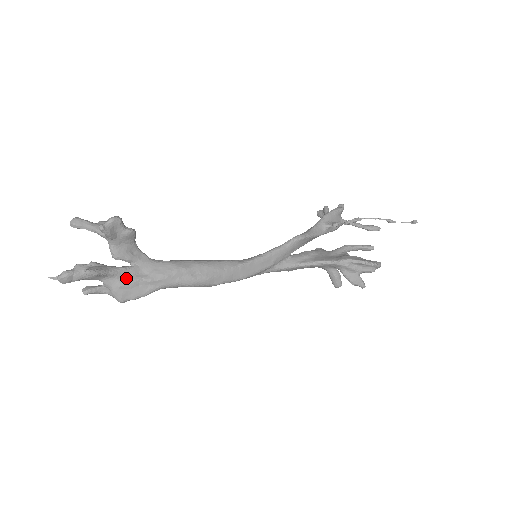
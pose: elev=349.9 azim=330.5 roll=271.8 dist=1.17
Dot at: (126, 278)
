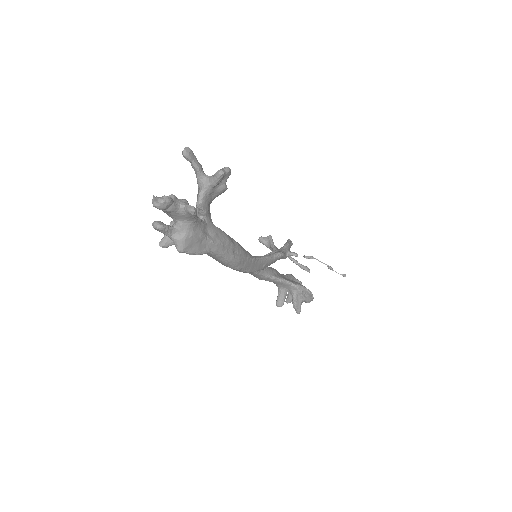
Dot at: (198, 230)
